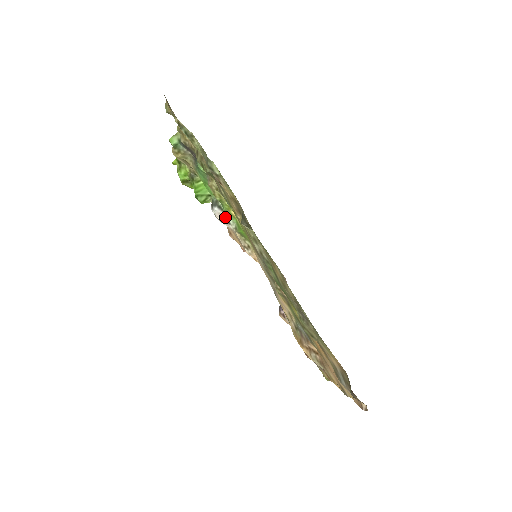
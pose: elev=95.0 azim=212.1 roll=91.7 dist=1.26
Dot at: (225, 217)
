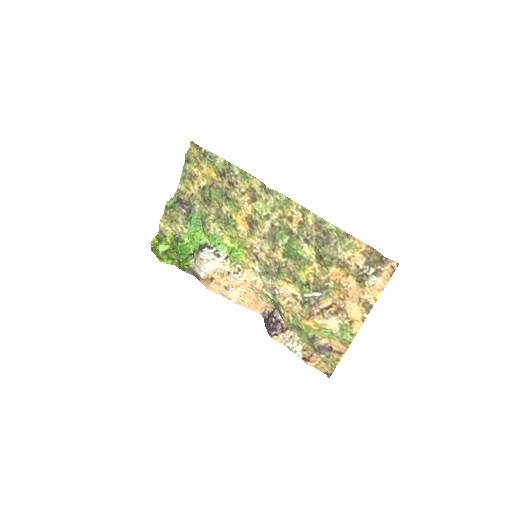
Dot at: (215, 252)
